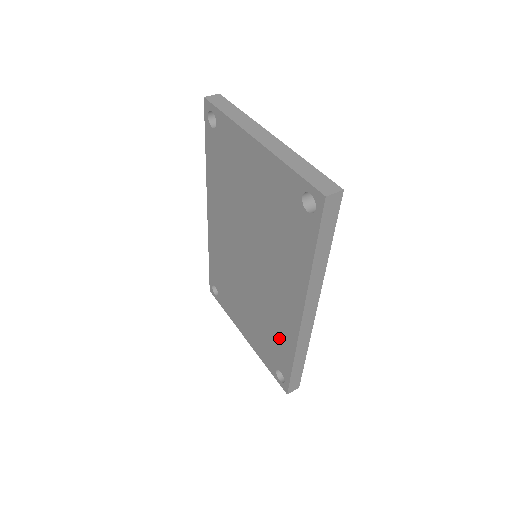
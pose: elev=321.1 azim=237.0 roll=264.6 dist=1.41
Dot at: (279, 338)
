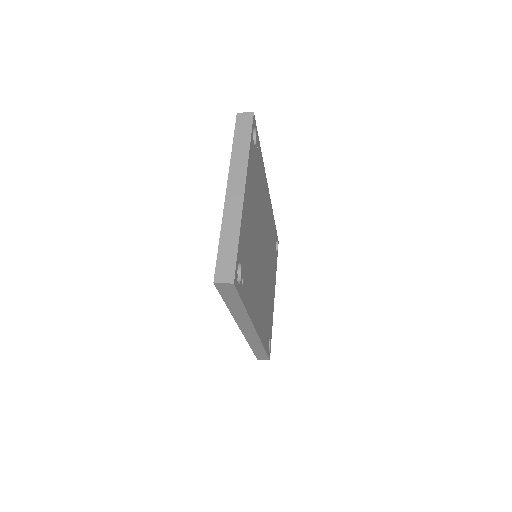
Dot at: occluded
